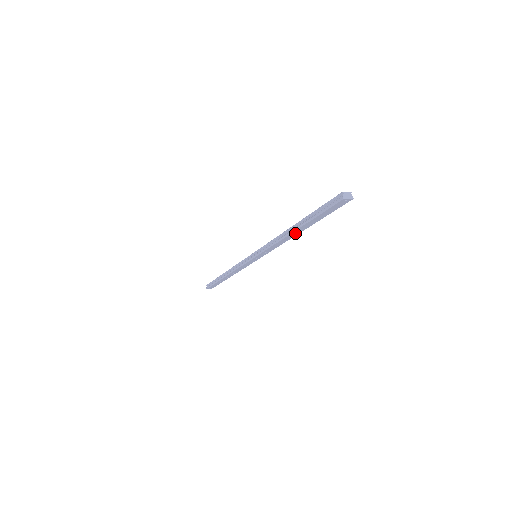
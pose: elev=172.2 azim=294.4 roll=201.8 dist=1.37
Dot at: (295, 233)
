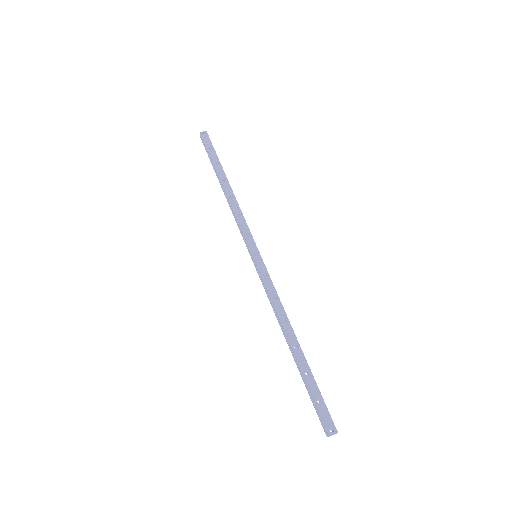
Dot at: (291, 340)
